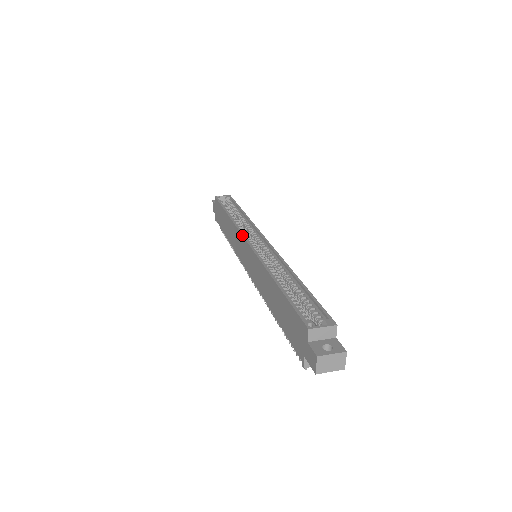
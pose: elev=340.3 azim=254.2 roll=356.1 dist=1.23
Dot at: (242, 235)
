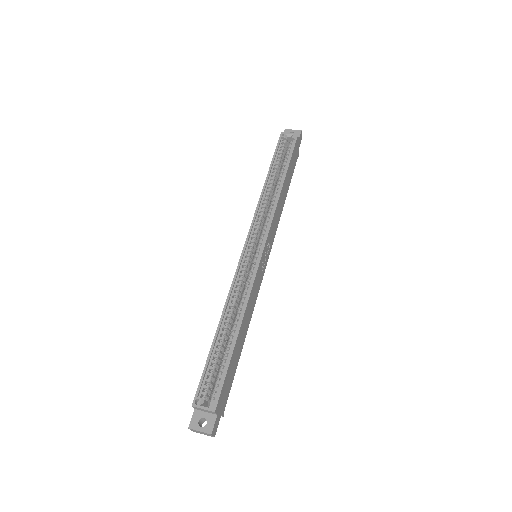
Dot at: occluded
